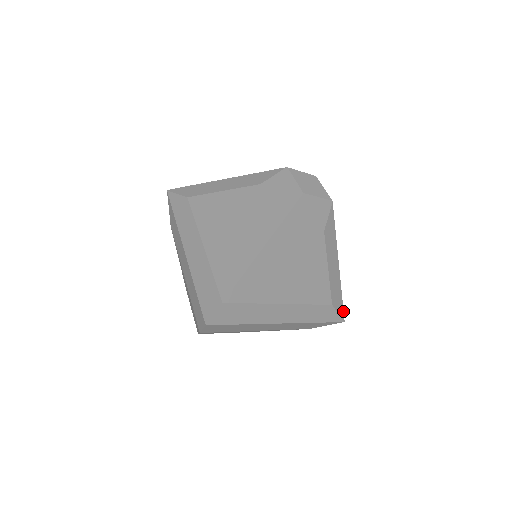
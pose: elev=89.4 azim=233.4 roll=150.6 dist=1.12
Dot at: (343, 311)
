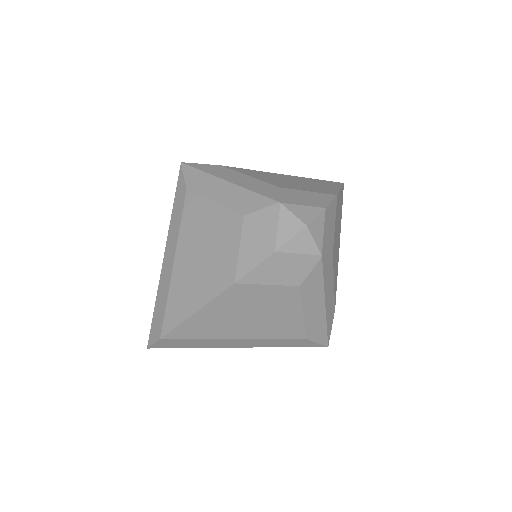
Dot at: (327, 339)
